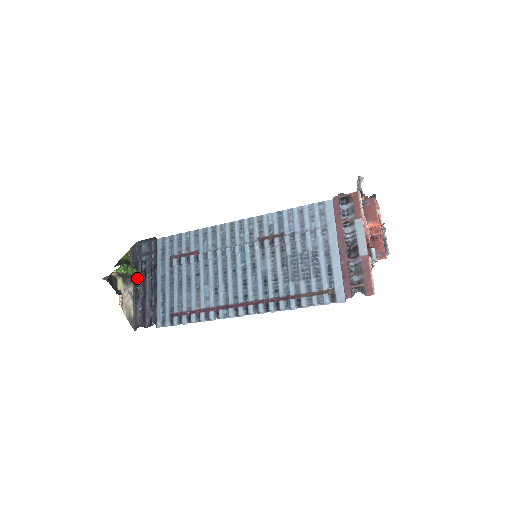
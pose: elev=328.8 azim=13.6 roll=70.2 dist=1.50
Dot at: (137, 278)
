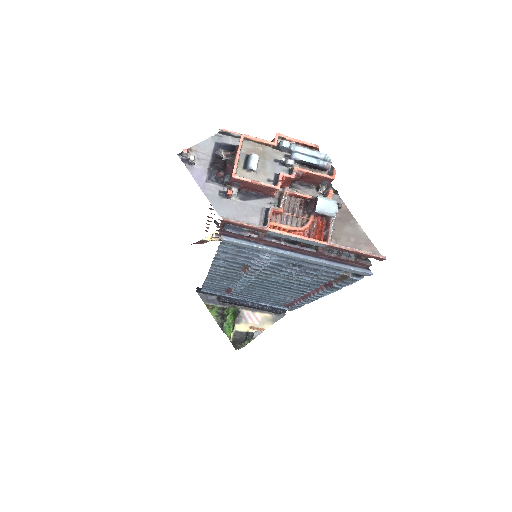
Dot at: (245, 342)
